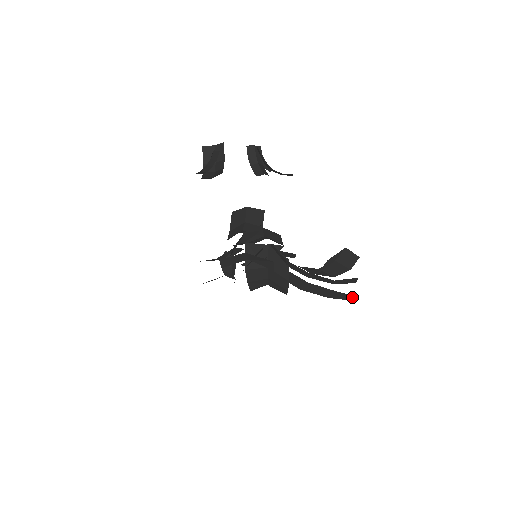
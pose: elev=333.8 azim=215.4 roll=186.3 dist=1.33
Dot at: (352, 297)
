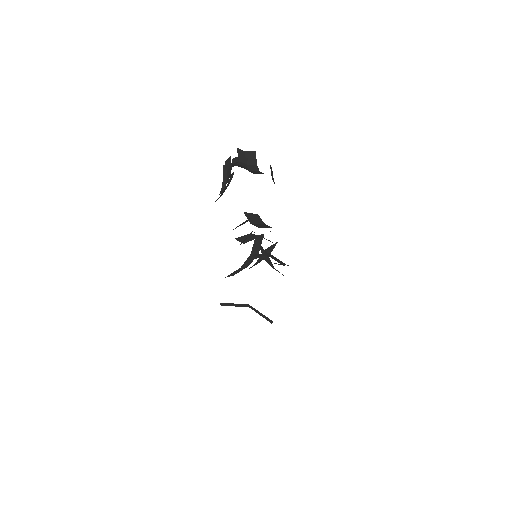
Dot at: occluded
